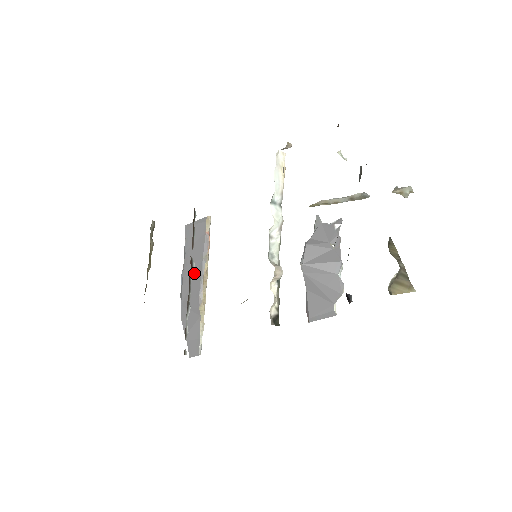
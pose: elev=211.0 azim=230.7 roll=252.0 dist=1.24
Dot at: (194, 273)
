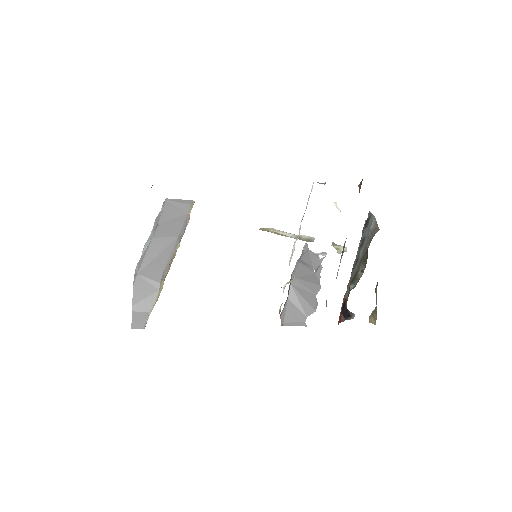
Dot at: (164, 247)
